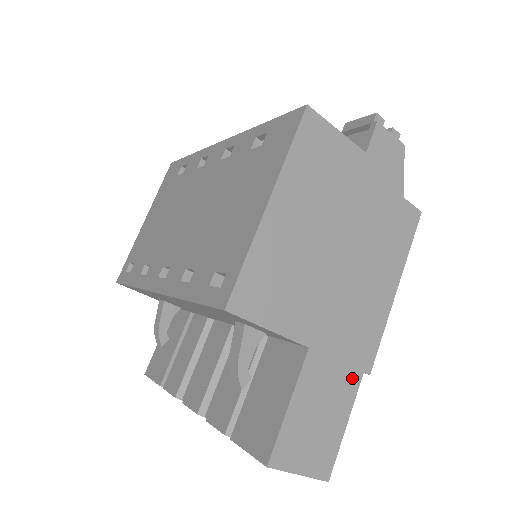
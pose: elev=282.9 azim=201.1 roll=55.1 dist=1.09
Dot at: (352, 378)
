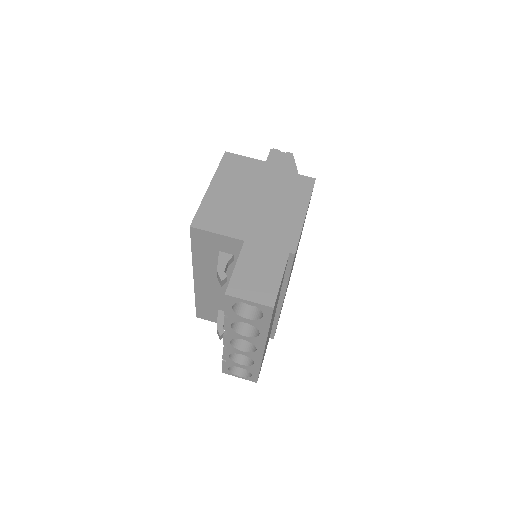
Dot at: (280, 255)
